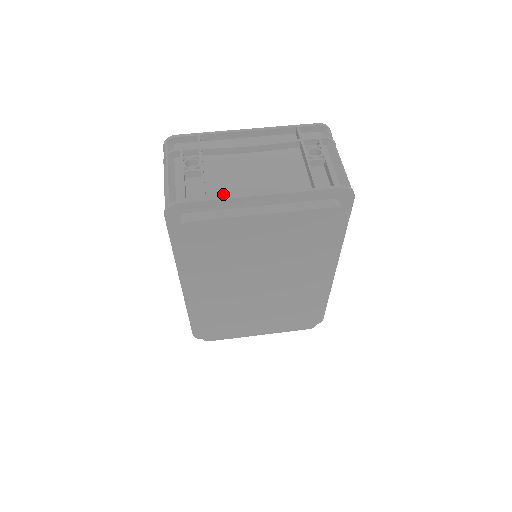
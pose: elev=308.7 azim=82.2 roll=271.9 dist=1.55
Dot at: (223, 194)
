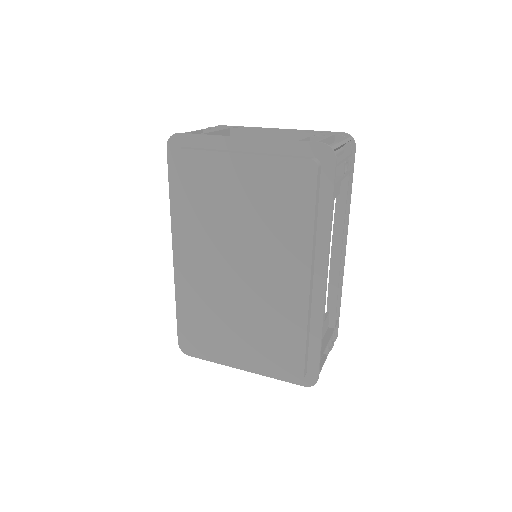
Dot at: occluded
